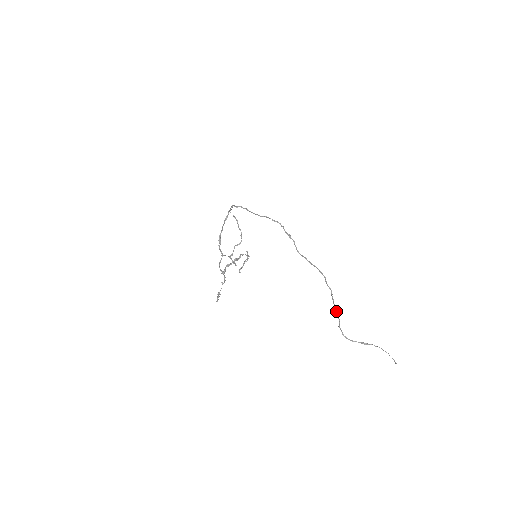
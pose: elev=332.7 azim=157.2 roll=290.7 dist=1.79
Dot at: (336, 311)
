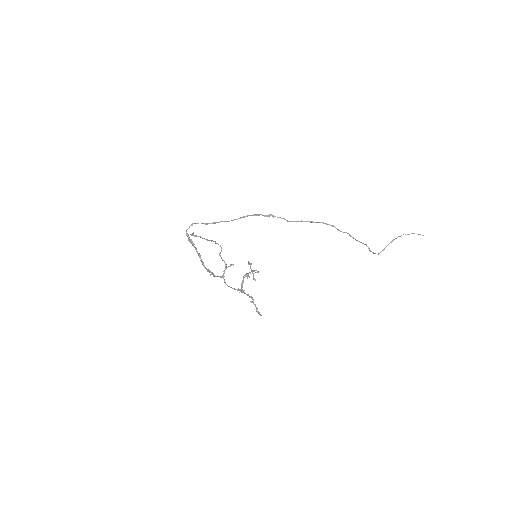
Dot at: occluded
